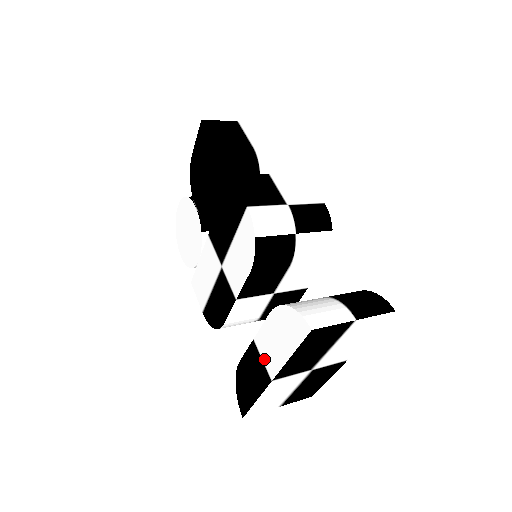
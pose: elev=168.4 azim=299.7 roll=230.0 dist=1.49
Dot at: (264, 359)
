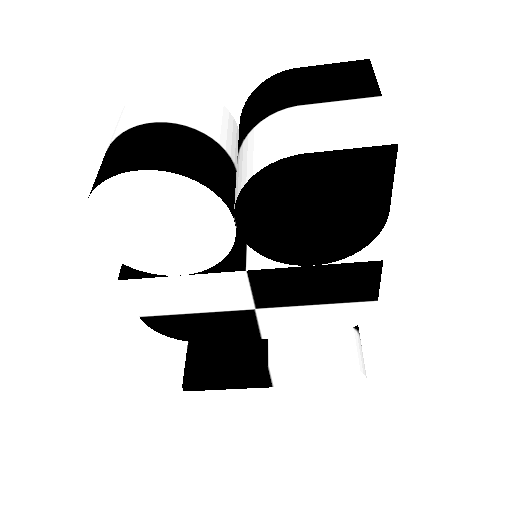
Dot at: (275, 378)
